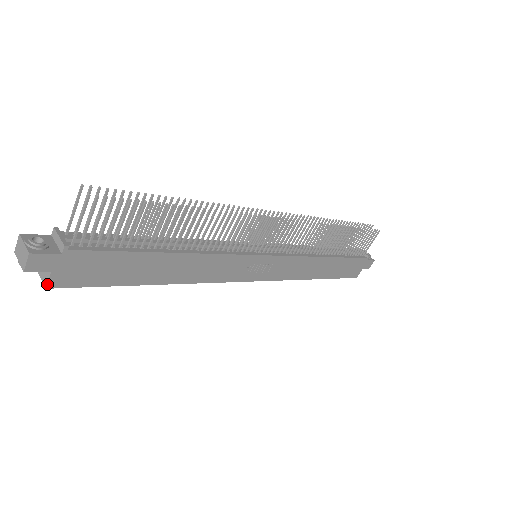
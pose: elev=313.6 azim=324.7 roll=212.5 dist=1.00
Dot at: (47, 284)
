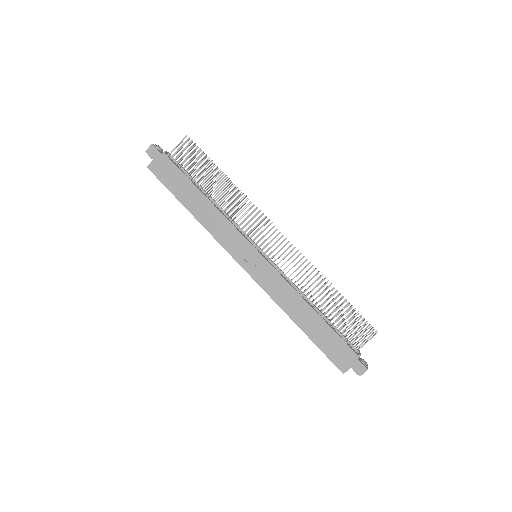
Dot at: (148, 165)
